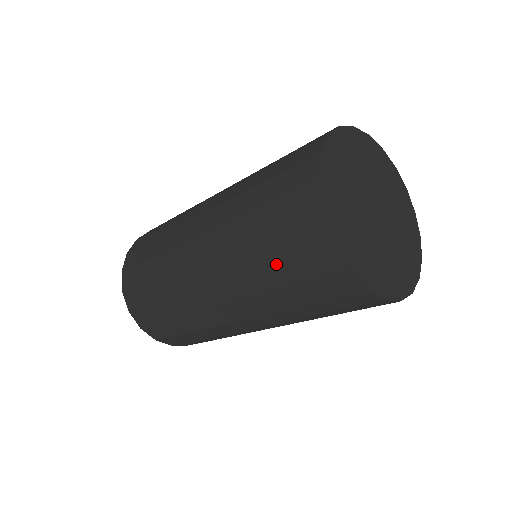
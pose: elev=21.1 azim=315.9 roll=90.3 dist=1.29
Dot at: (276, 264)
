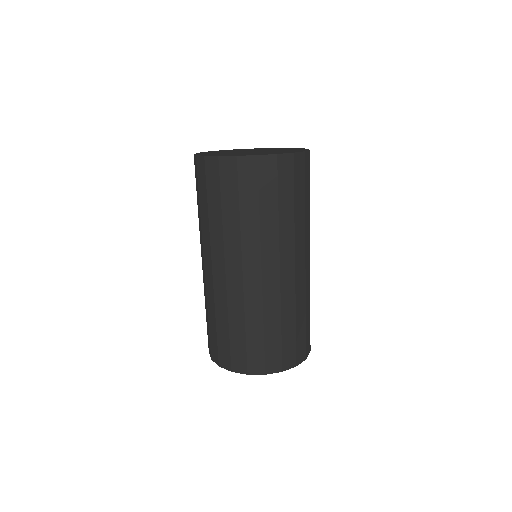
Dot at: (197, 199)
